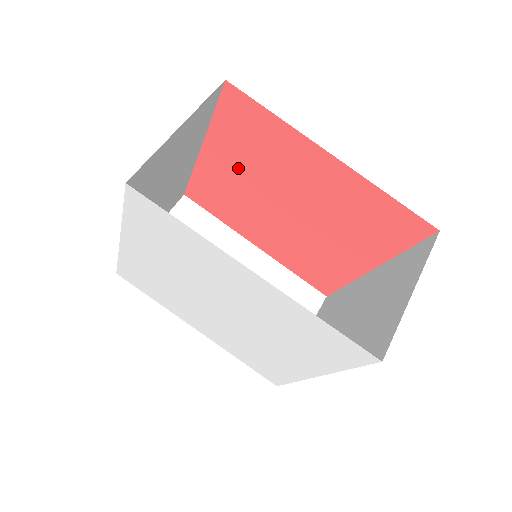
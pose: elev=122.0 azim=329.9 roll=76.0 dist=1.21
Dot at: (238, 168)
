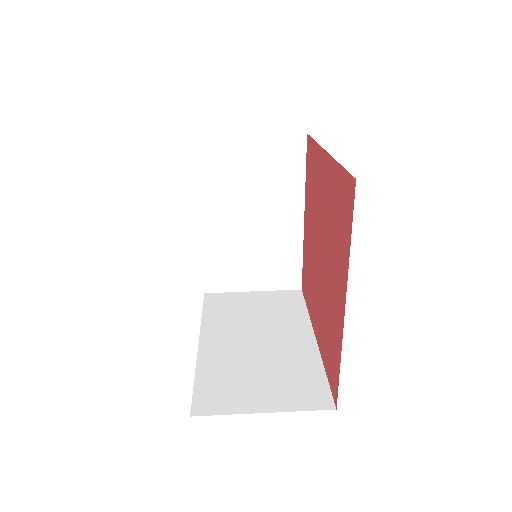
Dot at: (310, 222)
